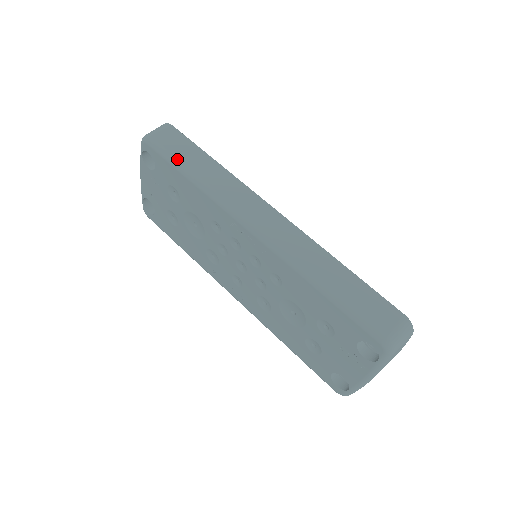
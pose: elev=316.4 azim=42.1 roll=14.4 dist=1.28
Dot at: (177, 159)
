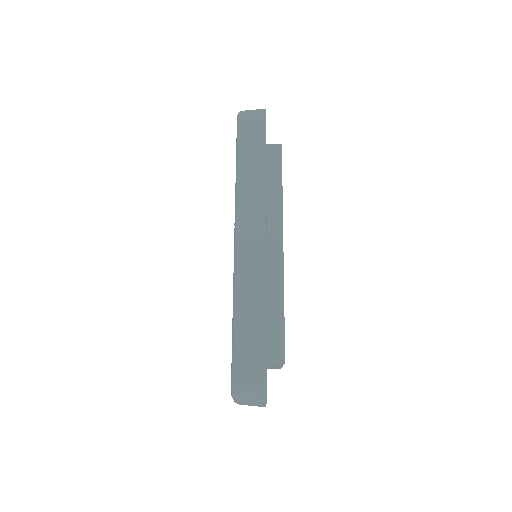
Dot at: (241, 146)
